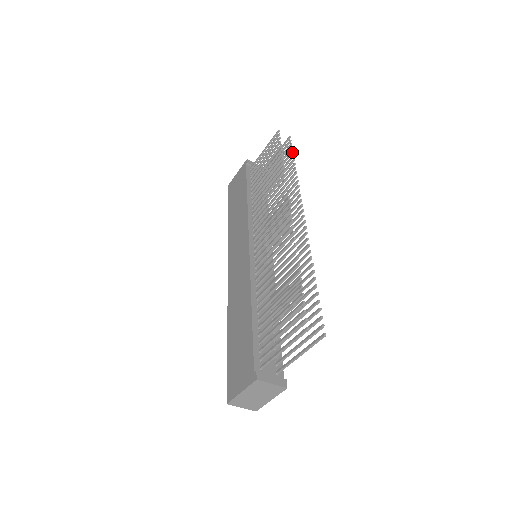
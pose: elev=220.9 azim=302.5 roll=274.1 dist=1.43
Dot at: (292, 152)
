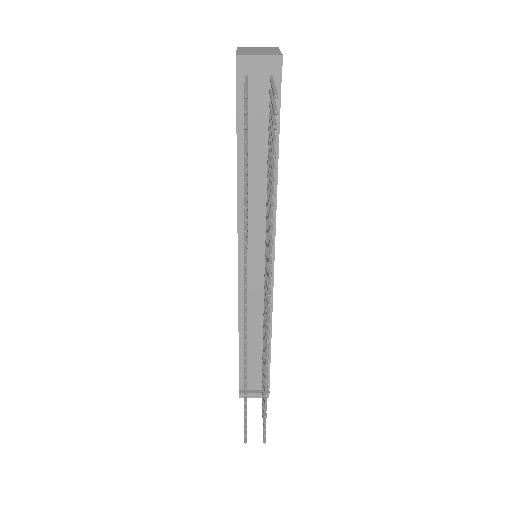
Dot at: (273, 157)
